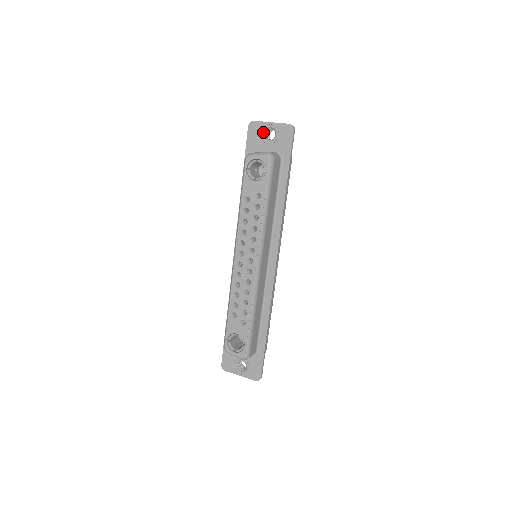
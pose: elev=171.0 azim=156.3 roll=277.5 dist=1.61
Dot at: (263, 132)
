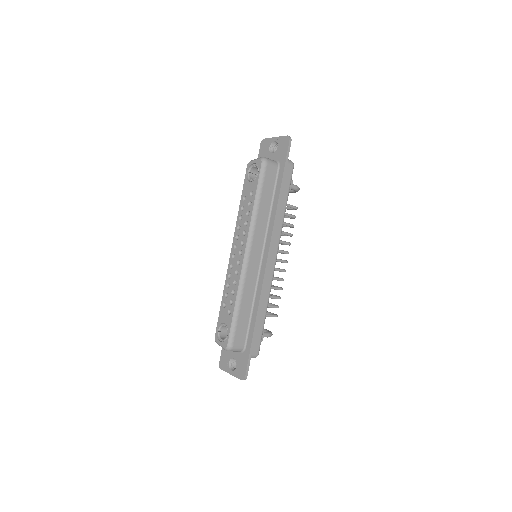
Dot at: (269, 146)
